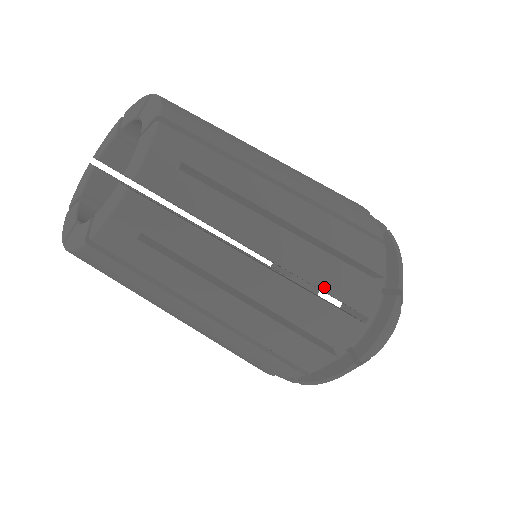
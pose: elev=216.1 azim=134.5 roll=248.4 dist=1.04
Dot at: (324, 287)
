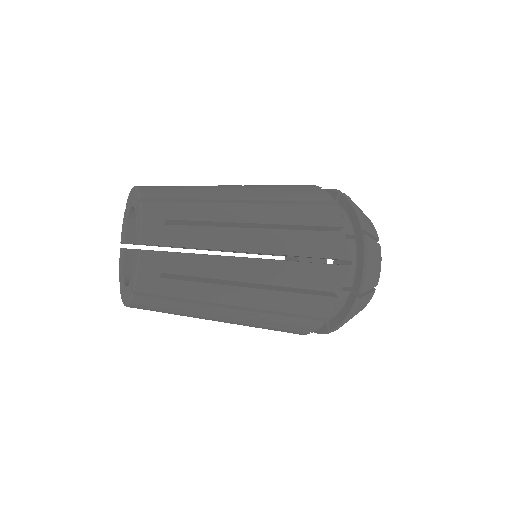
Dot at: (285, 310)
